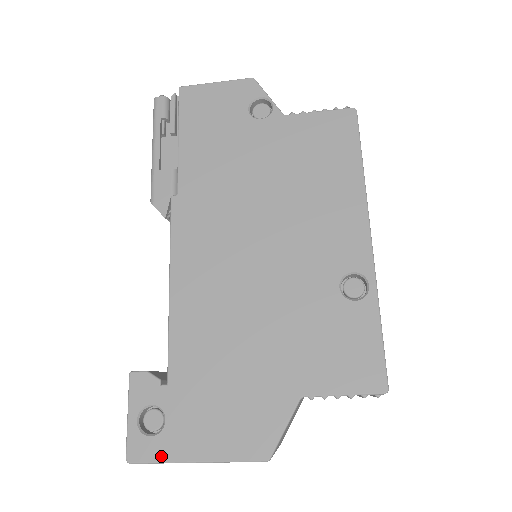
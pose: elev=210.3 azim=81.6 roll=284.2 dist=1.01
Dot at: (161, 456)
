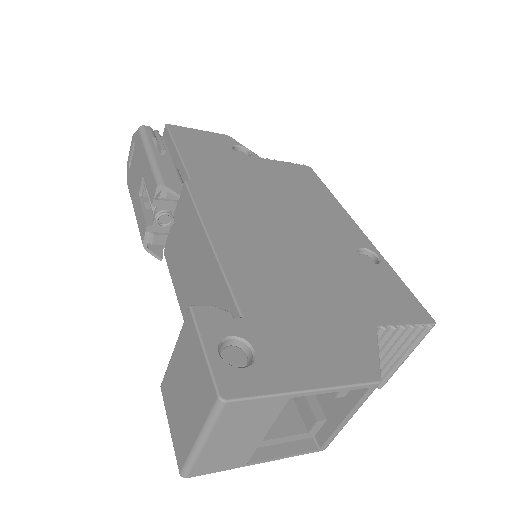
Dot at: (265, 388)
